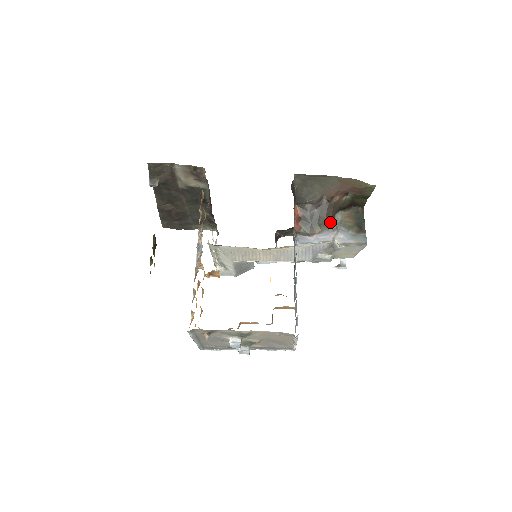
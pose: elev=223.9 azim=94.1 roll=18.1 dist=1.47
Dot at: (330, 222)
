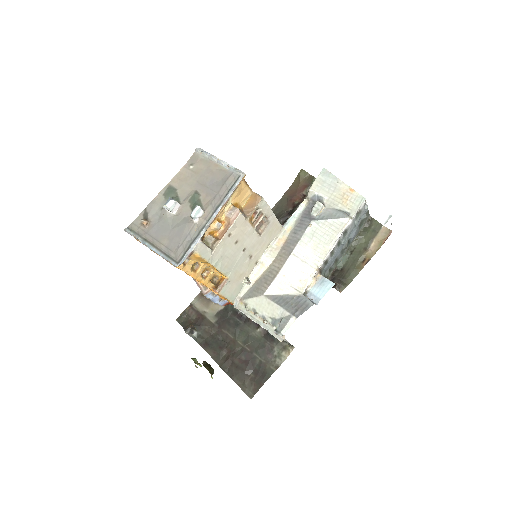
Dot at: occluded
